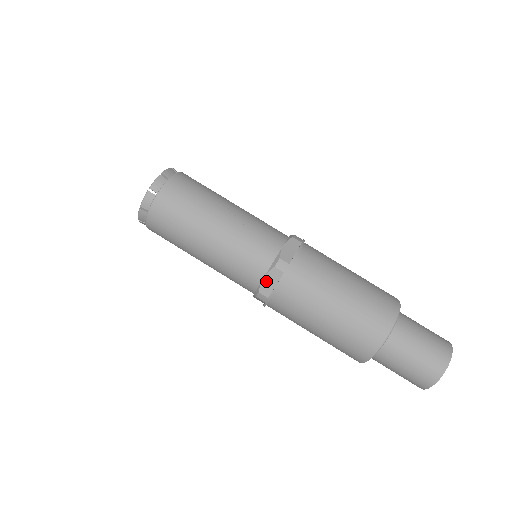
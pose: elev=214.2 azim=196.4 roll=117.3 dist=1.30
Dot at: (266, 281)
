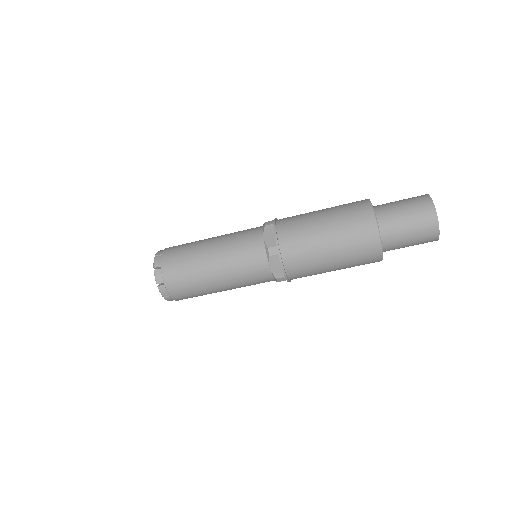
Dot at: (267, 238)
